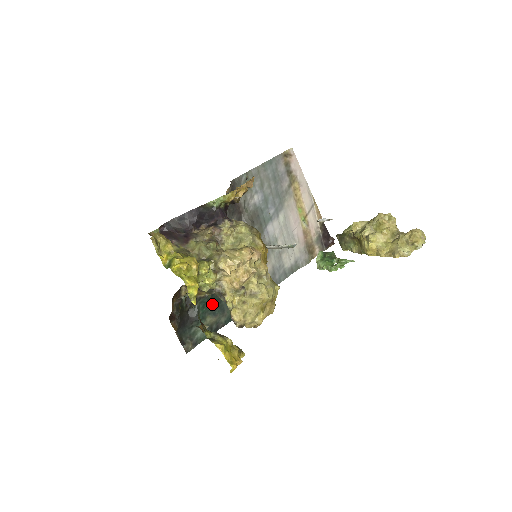
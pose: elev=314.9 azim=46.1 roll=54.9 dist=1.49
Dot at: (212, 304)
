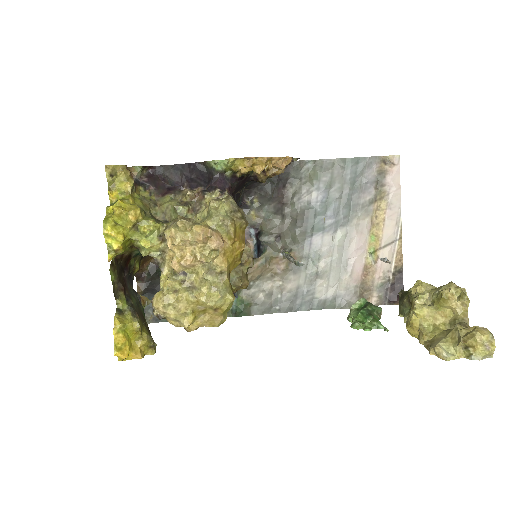
Dot at: occluded
